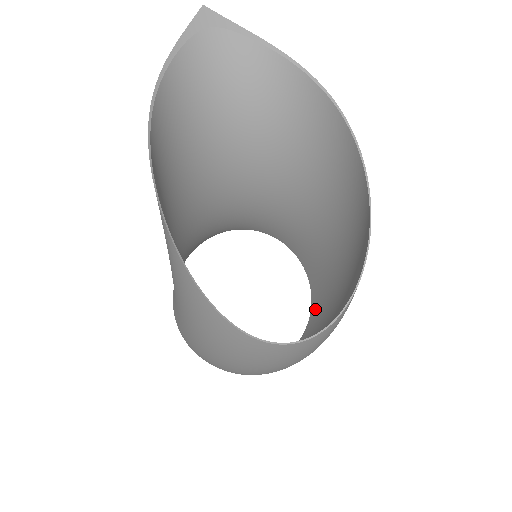
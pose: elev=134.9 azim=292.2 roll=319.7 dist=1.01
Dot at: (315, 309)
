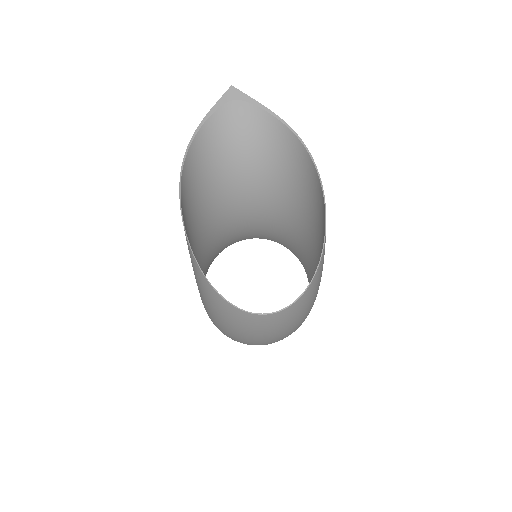
Dot at: occluded
